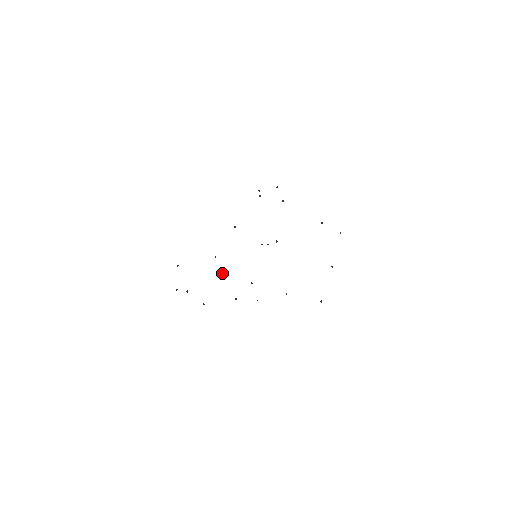
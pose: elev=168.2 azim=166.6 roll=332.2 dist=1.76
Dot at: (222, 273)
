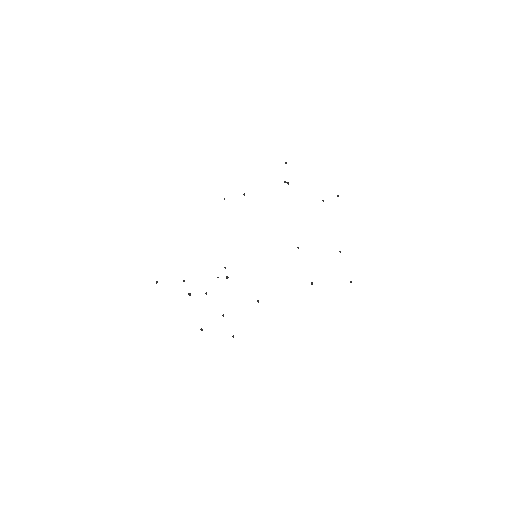
Dot at: (205, 293)
